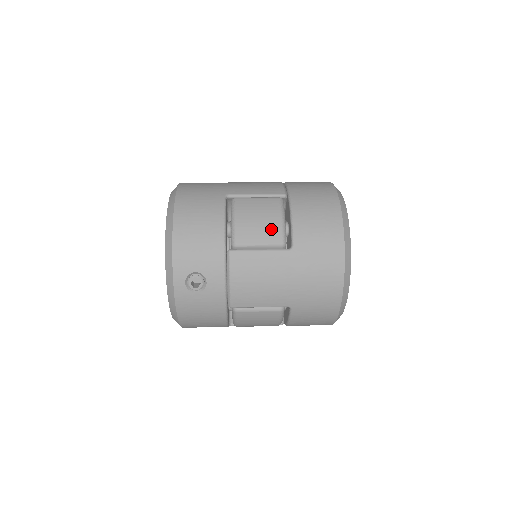
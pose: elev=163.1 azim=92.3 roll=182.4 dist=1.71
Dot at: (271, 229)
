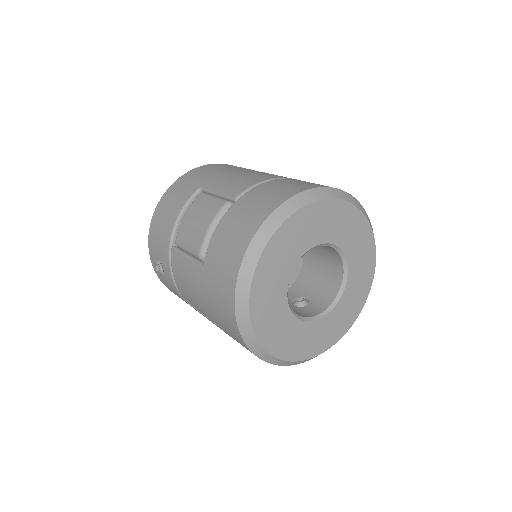
Dot at: (197, 236)
